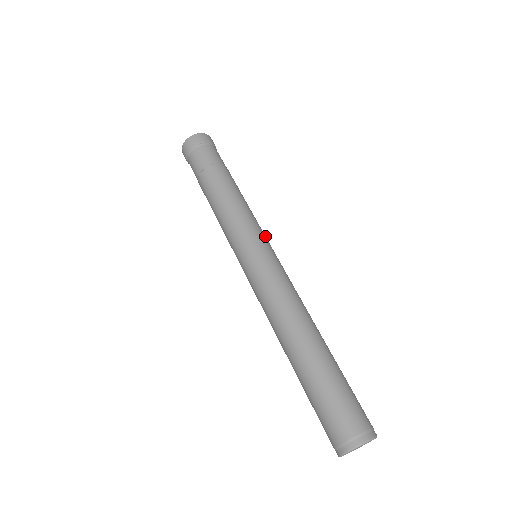
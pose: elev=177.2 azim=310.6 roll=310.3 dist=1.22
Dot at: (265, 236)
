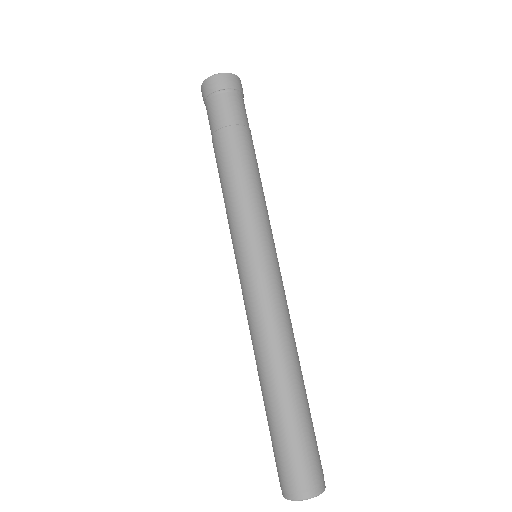
Dot at: (270, 236)
